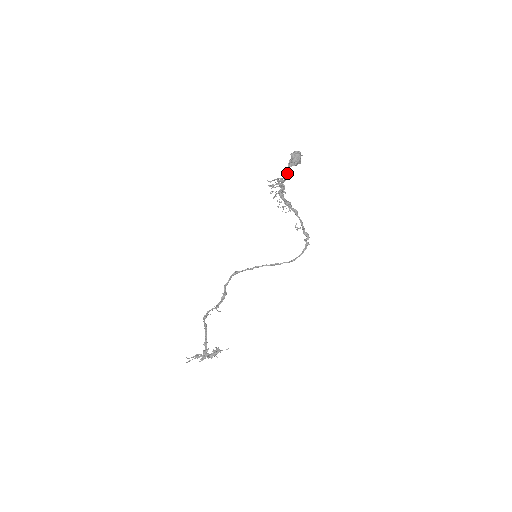
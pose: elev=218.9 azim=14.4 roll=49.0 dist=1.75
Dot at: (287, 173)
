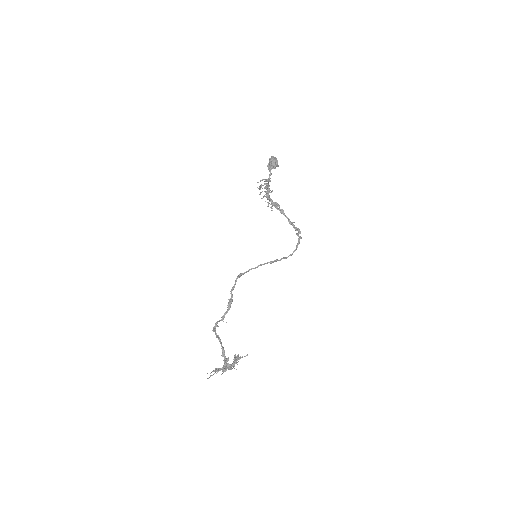
Dot at: (270, 175)
